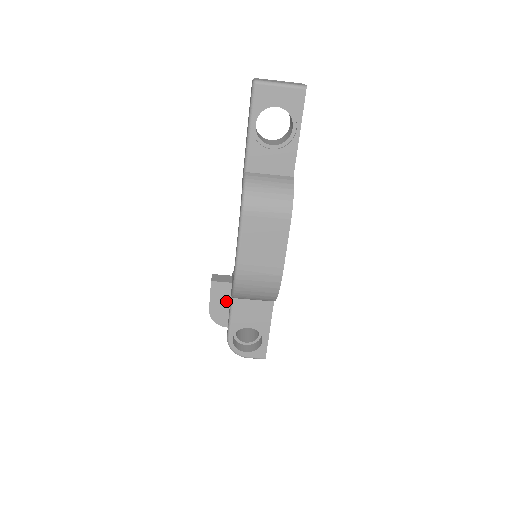
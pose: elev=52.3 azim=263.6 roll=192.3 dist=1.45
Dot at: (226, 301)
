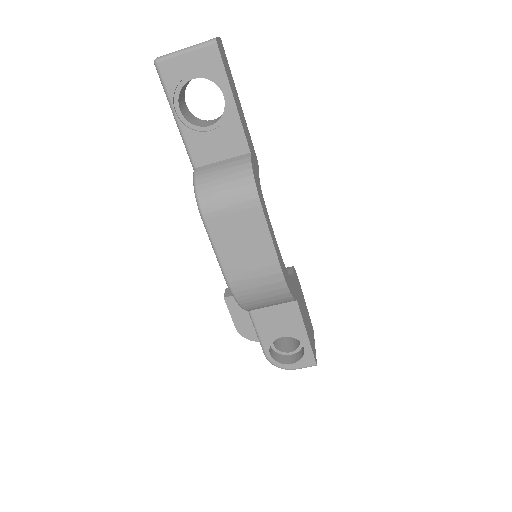
Dot at: occluded
